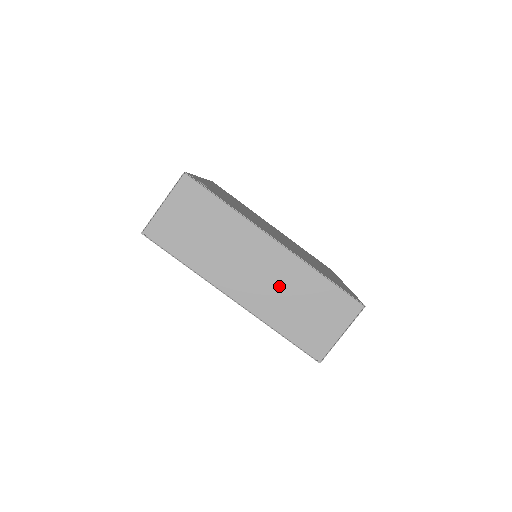
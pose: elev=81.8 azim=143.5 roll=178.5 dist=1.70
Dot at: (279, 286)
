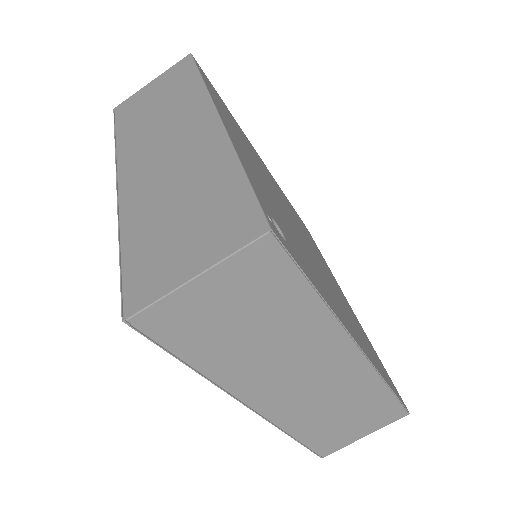
Dot at: (327, 396)
